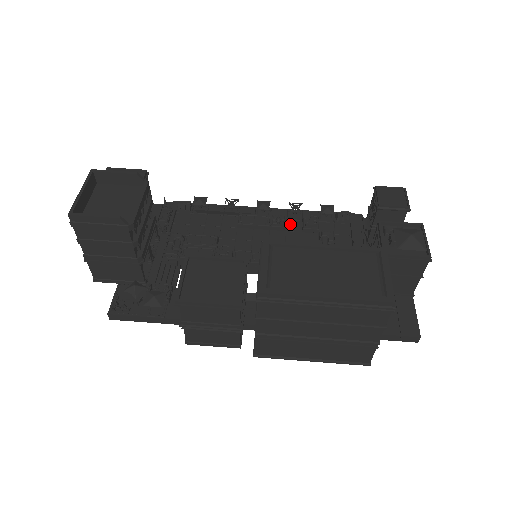
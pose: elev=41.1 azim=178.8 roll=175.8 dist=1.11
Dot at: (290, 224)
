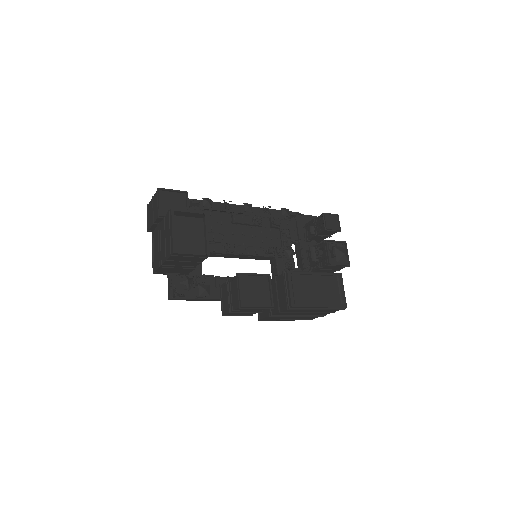
Dot at: (263, 221)
